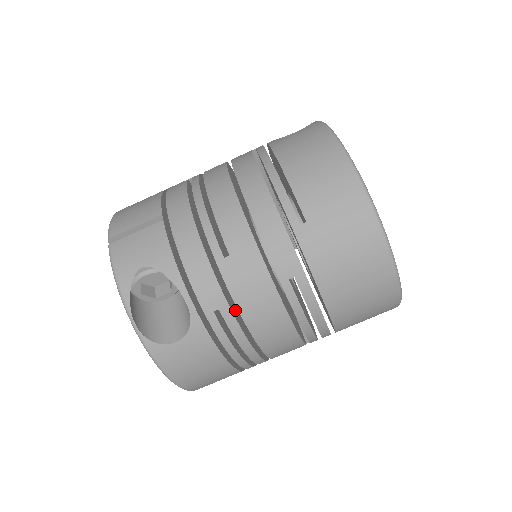
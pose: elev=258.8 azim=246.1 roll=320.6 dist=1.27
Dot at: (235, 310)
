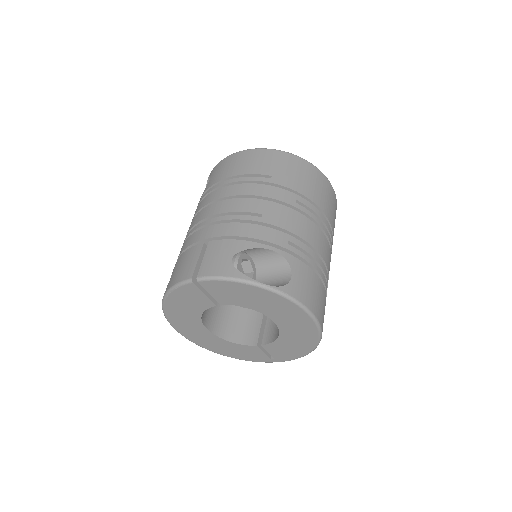
Dot at: occluded
